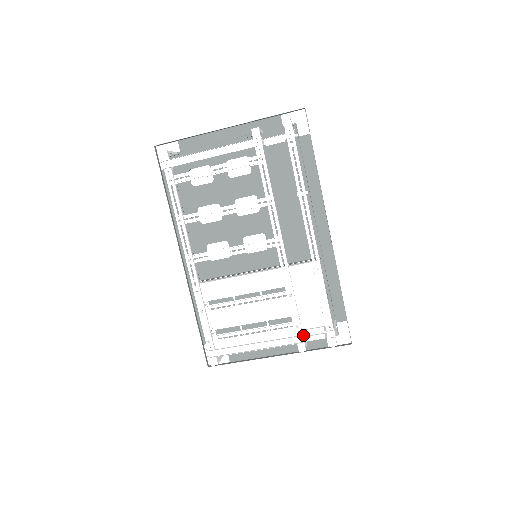
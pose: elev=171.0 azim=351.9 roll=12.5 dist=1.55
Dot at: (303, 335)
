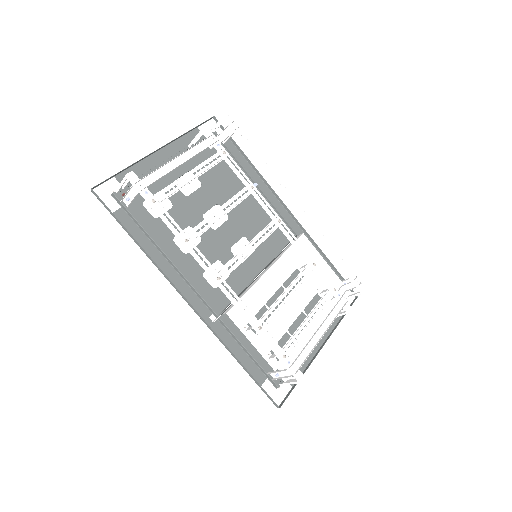
Dot at: occluded
